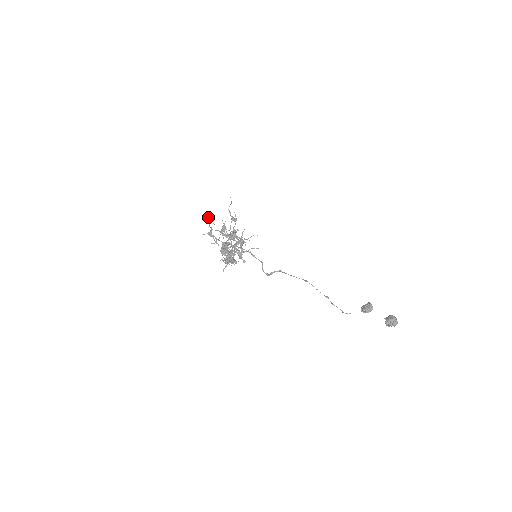
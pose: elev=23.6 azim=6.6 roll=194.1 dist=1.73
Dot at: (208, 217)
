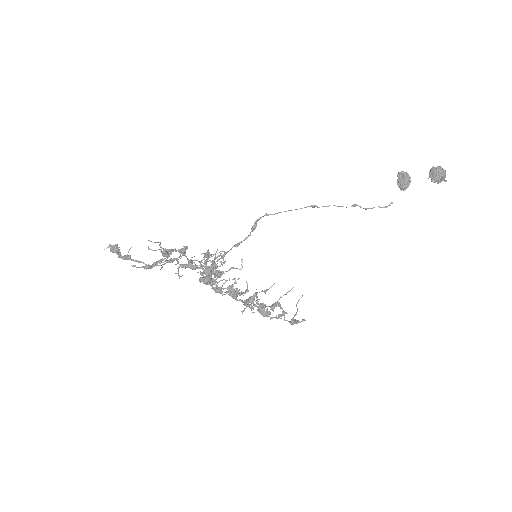
Dot at: (117, 254)
